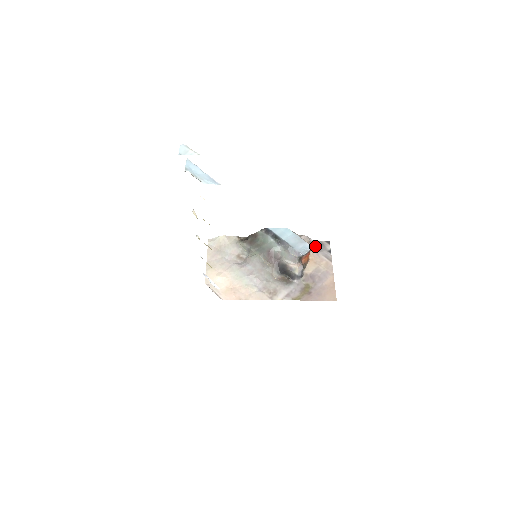
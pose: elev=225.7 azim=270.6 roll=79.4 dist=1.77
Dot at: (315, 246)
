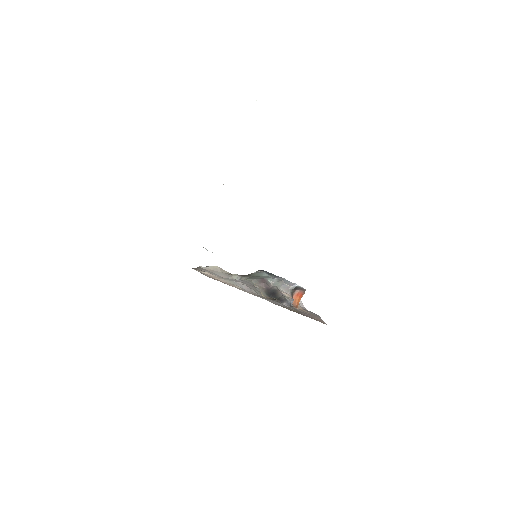
Dot at: (304, 309)
